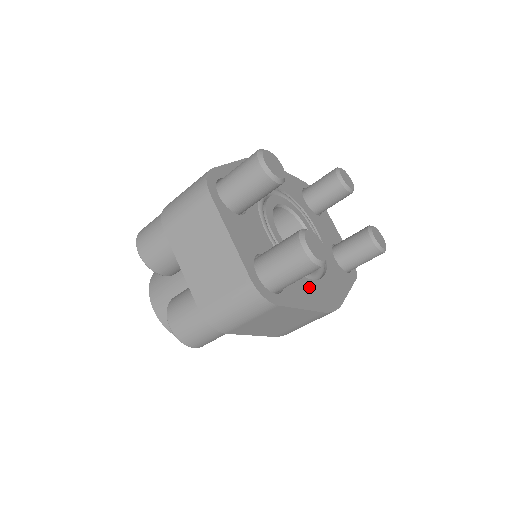
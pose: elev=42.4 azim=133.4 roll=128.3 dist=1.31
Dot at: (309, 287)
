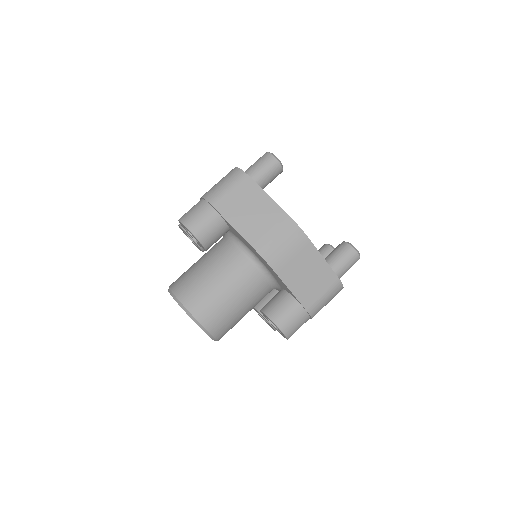
Dot at: occluded
